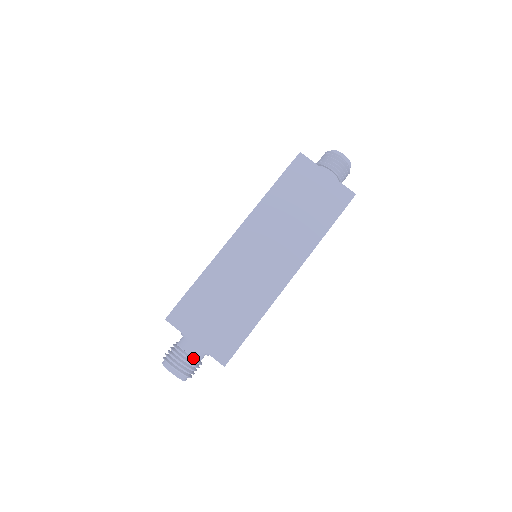
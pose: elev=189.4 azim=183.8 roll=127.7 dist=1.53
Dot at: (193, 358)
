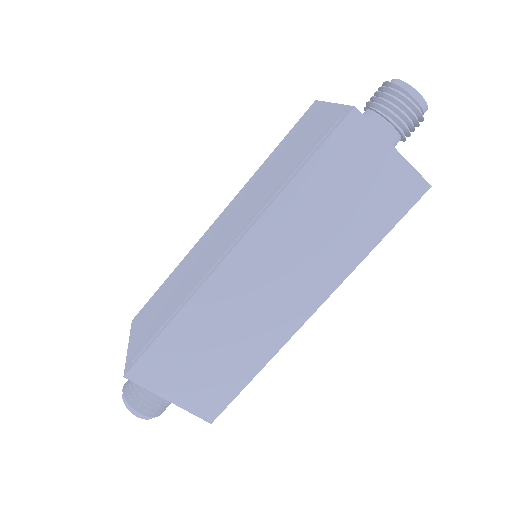
Dot at: occluded
